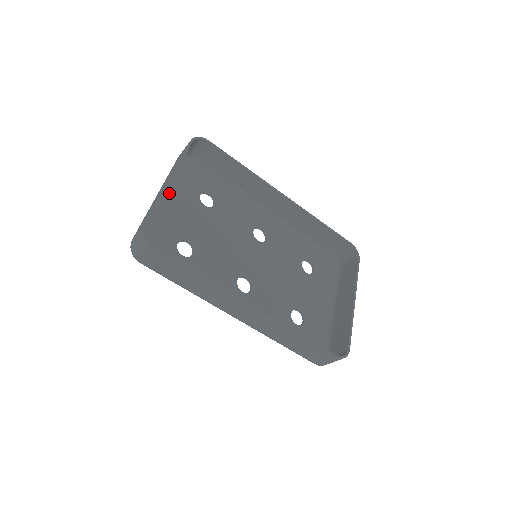
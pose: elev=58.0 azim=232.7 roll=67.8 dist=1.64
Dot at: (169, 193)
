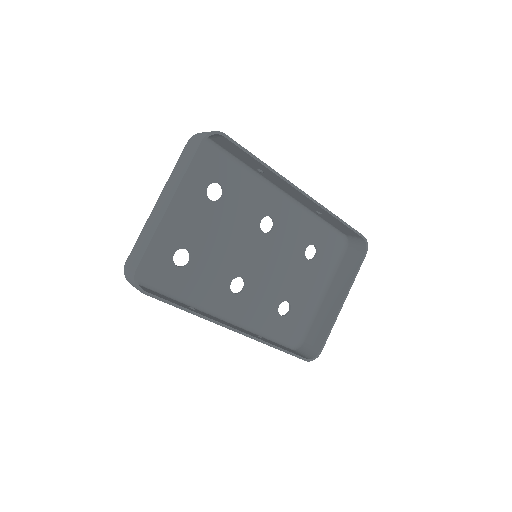
Dot at: occluded
